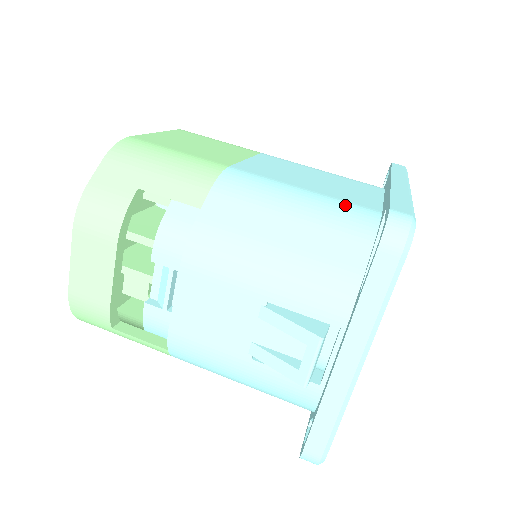
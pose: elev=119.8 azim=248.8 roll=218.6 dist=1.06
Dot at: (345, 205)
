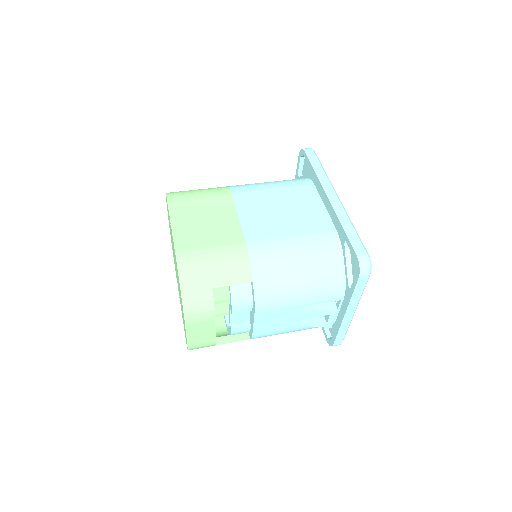
Dot at: (319, 238)
